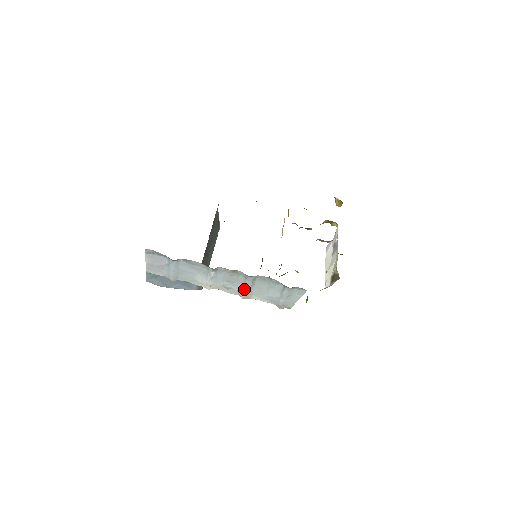
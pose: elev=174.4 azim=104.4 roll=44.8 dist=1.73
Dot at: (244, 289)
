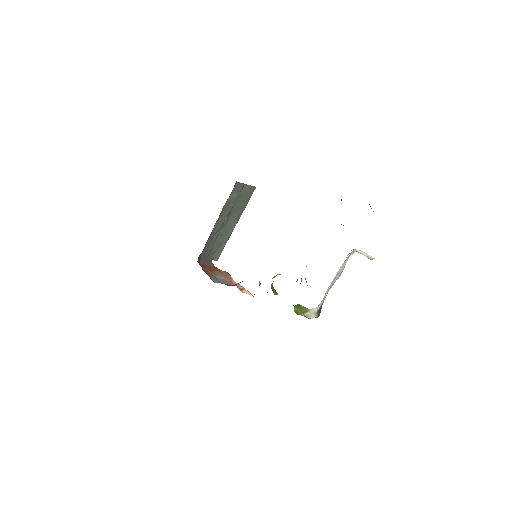
Dot at: occluded
